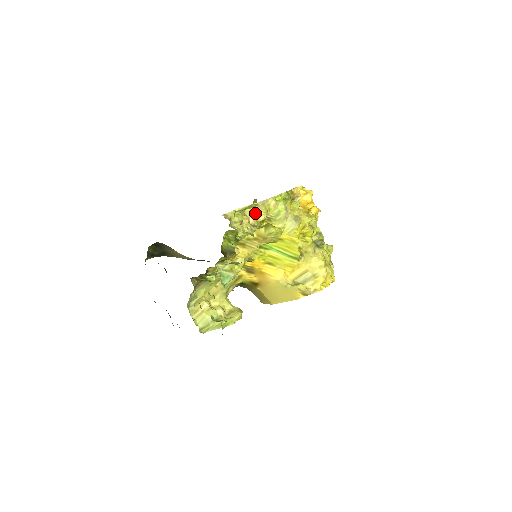
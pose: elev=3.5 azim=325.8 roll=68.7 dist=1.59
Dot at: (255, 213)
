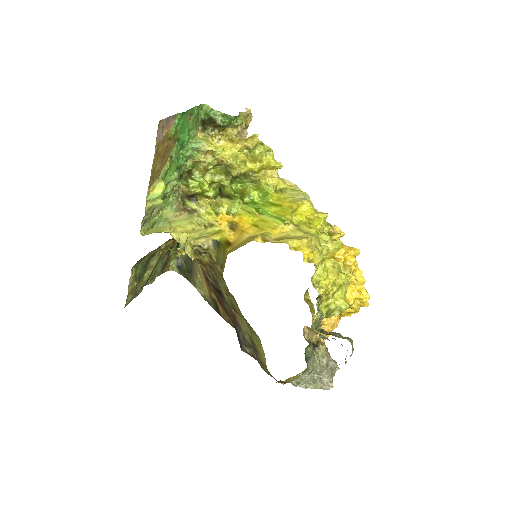
Dot at: occluded
